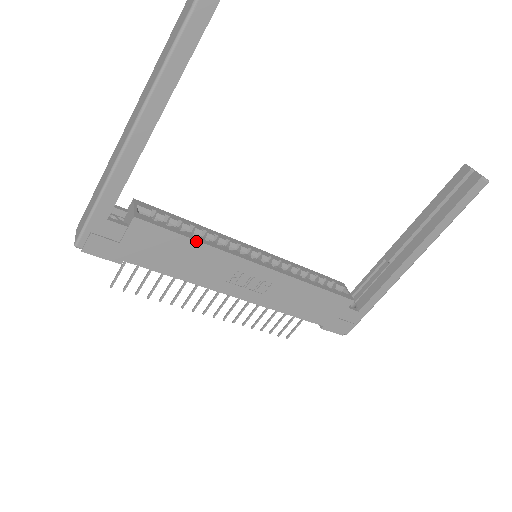
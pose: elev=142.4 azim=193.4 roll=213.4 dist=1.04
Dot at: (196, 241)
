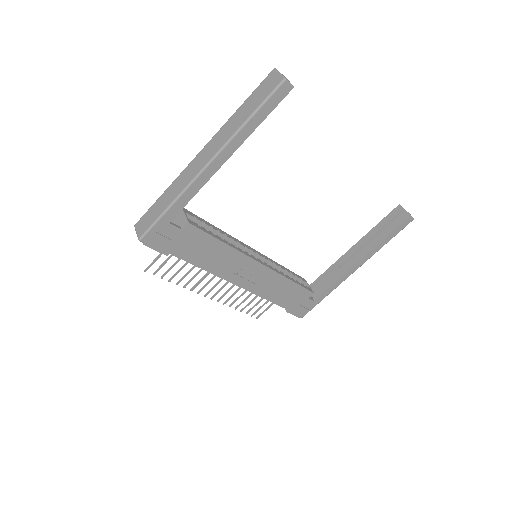
Dot at: (224, 243)
